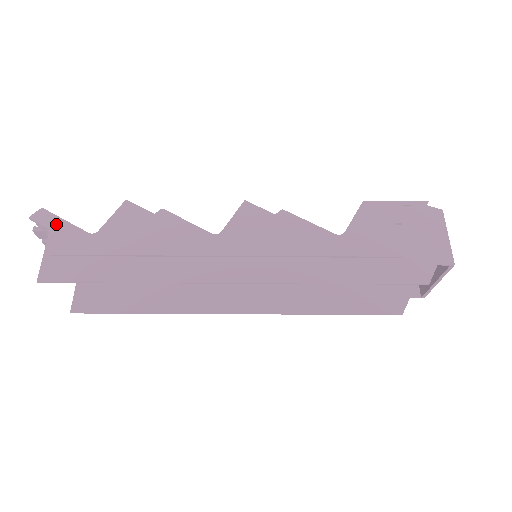
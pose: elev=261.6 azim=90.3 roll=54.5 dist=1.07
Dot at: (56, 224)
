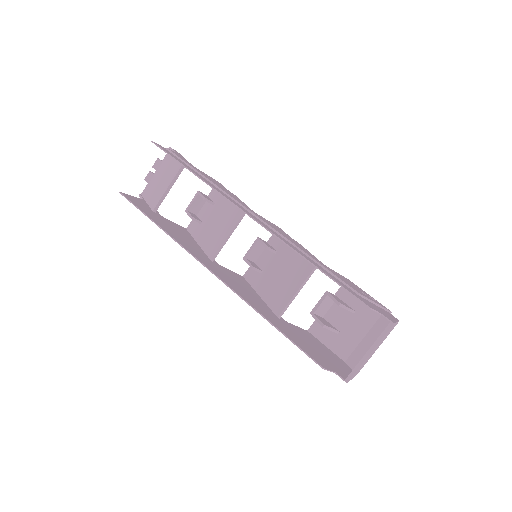
Dot at: (180, 155)
